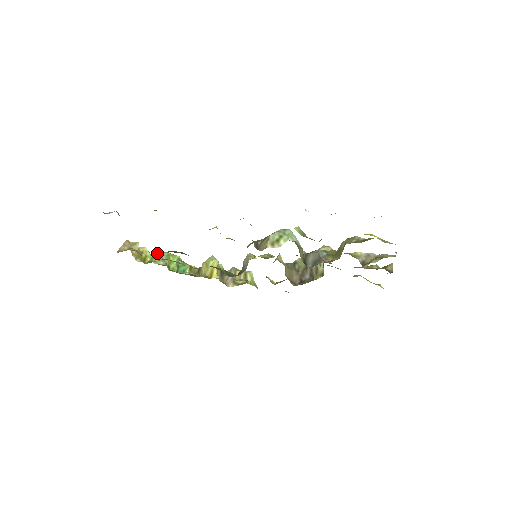
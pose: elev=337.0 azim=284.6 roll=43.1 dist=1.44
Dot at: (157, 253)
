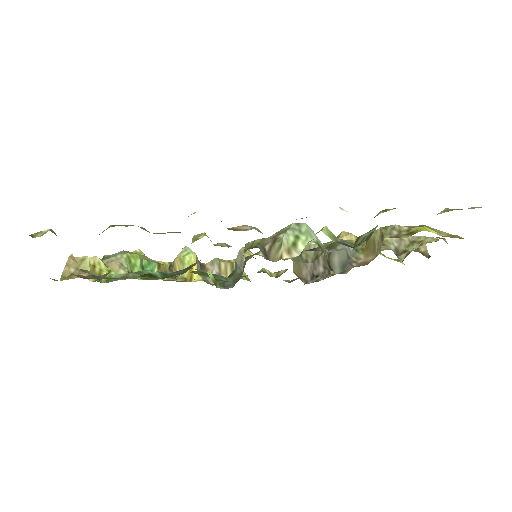
Dot at: (112, 257)
